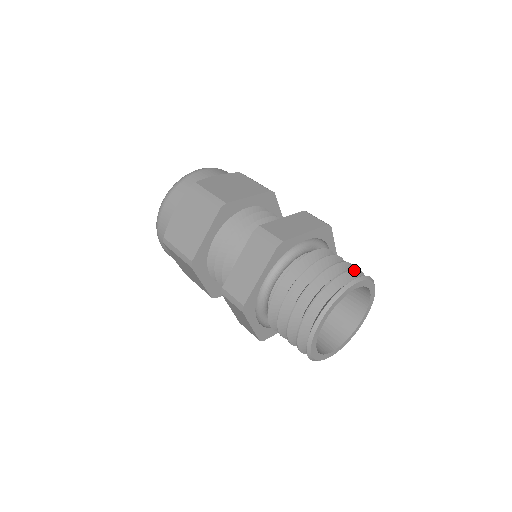
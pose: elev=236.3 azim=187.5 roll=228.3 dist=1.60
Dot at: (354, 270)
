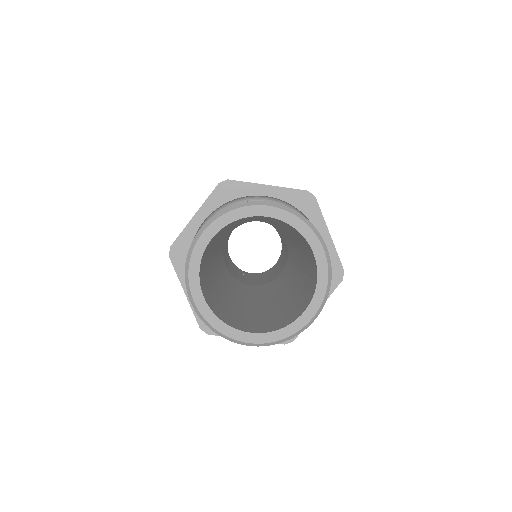
Dot at: occluded
